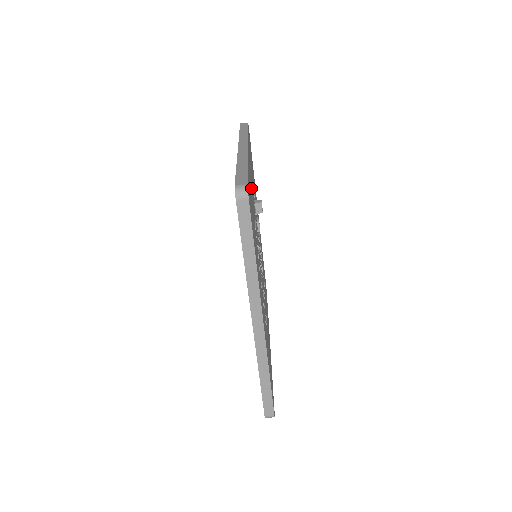
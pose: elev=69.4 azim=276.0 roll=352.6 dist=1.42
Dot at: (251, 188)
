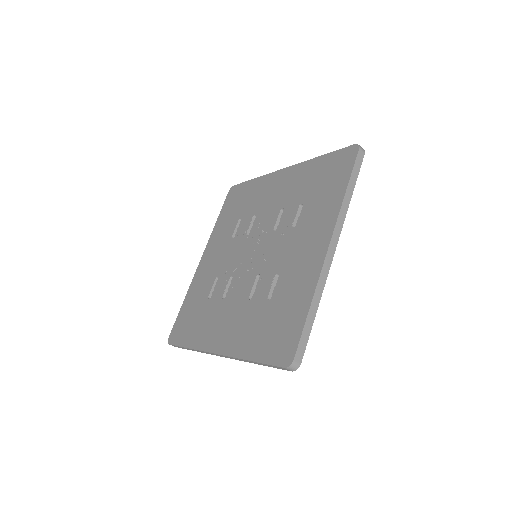
Dot at: occluded
